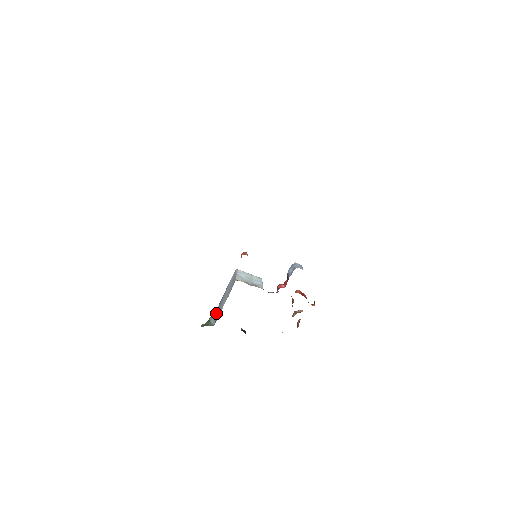
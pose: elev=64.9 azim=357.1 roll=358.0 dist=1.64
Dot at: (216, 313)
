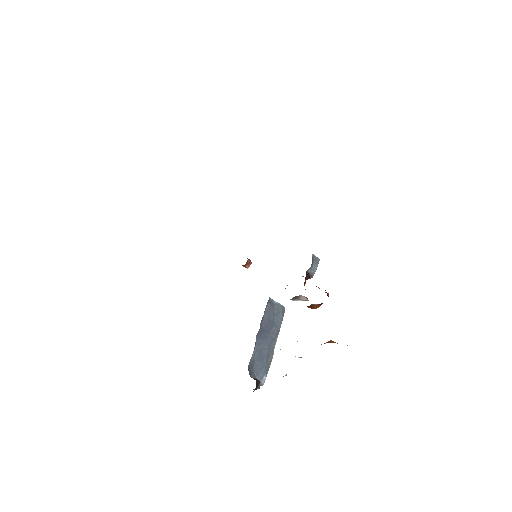
Dot at: occluded
